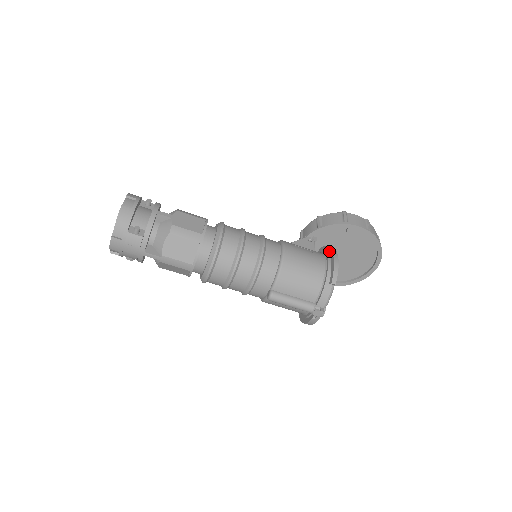
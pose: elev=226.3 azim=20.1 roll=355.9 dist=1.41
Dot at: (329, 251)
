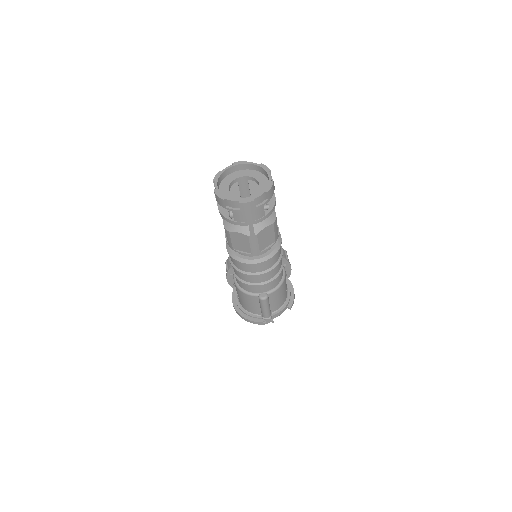
Dot at: (287, 281)
